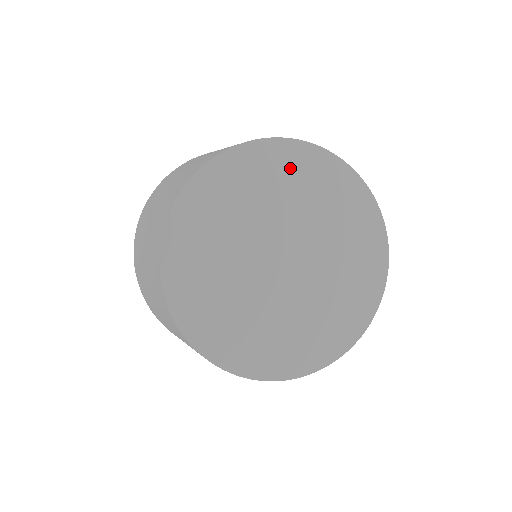
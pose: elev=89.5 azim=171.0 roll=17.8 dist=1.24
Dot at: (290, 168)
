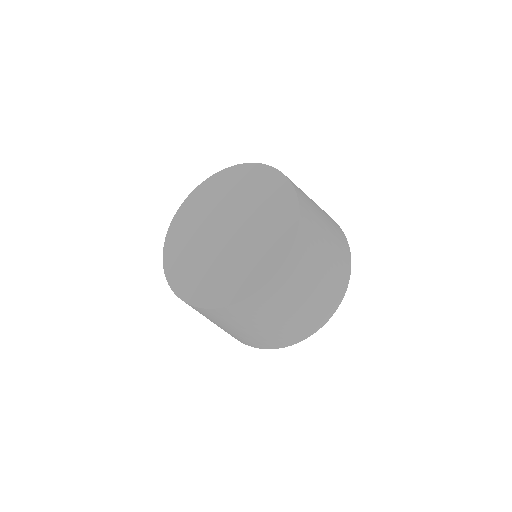
Dot at: (208, 193)
